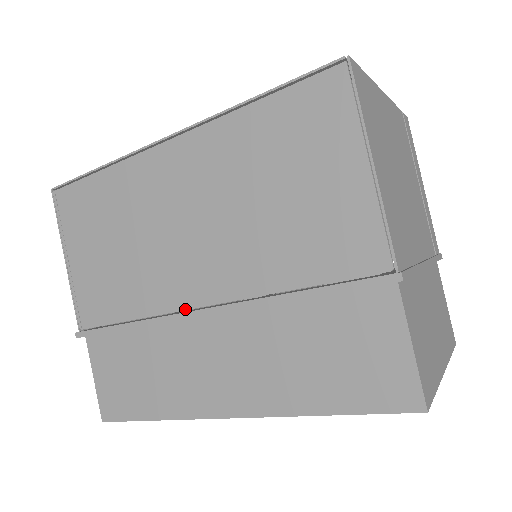
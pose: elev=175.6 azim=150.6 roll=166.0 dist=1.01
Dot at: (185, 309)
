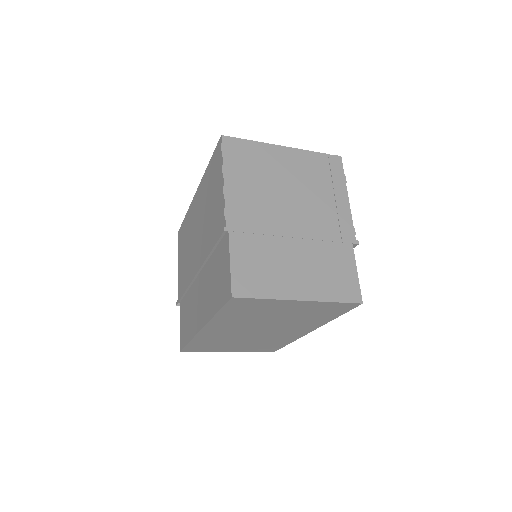
Dot at: occluded
